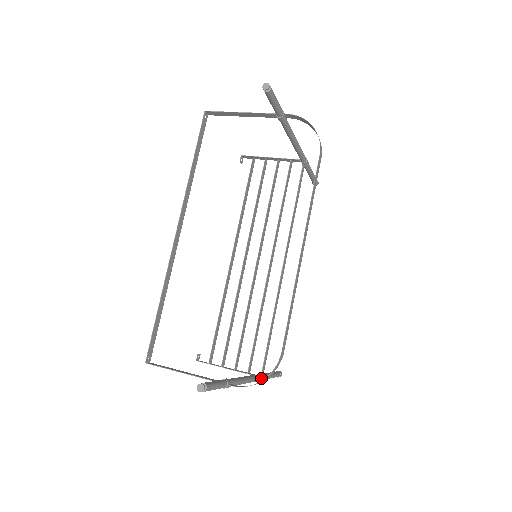
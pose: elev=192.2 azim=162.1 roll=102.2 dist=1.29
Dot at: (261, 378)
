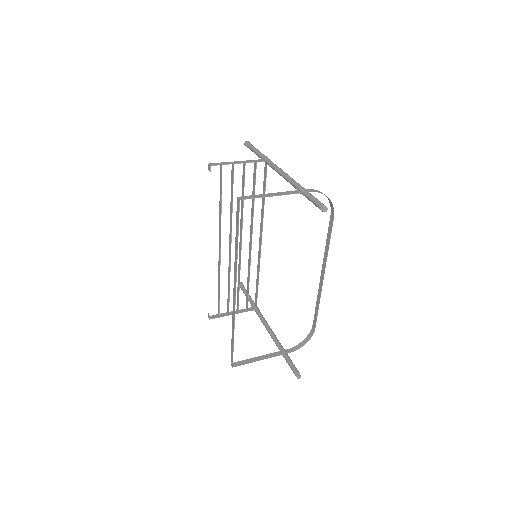
Dot at: (260, 312)
